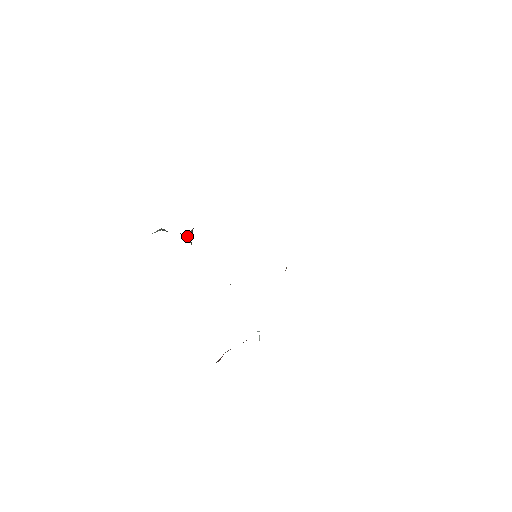
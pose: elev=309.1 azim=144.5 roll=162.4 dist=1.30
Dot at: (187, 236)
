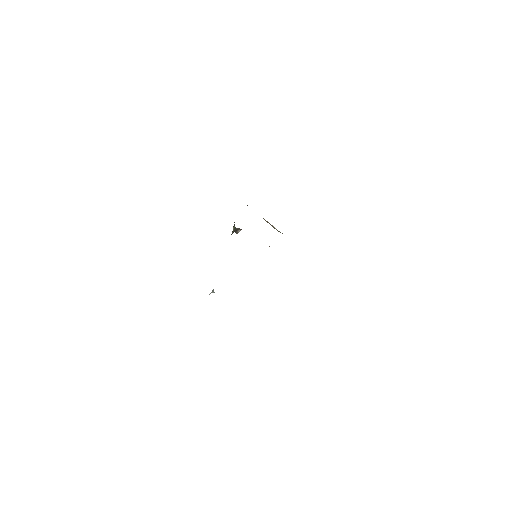
Dot at: (235, 227)
